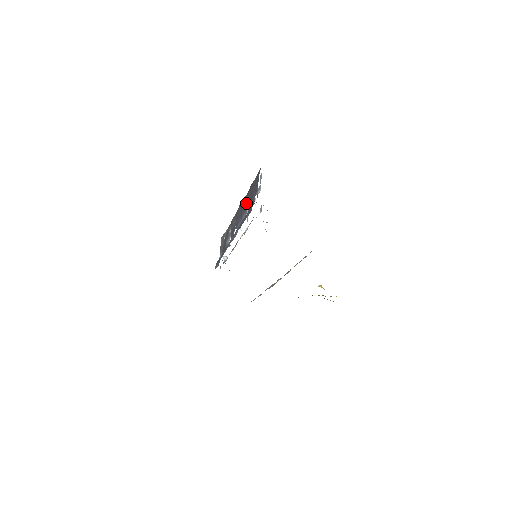
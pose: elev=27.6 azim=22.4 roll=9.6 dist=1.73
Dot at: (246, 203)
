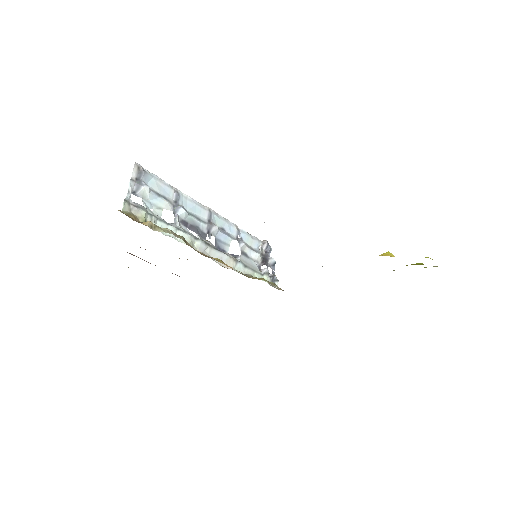
Dot at: (178, 206)
